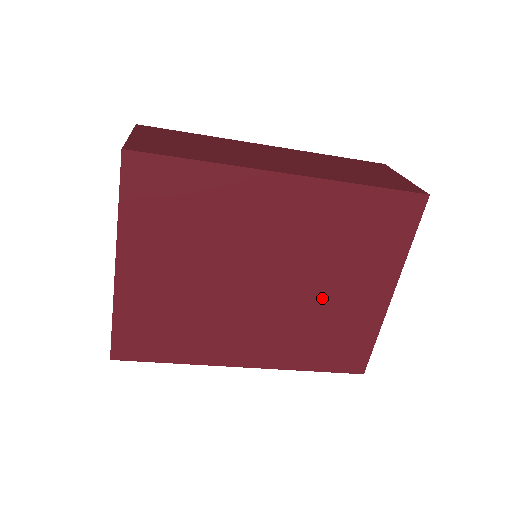
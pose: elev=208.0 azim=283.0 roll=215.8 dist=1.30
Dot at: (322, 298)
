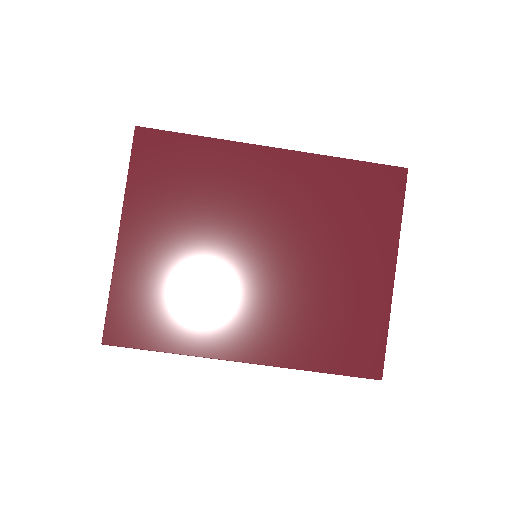
Dot at: (321, 276)
